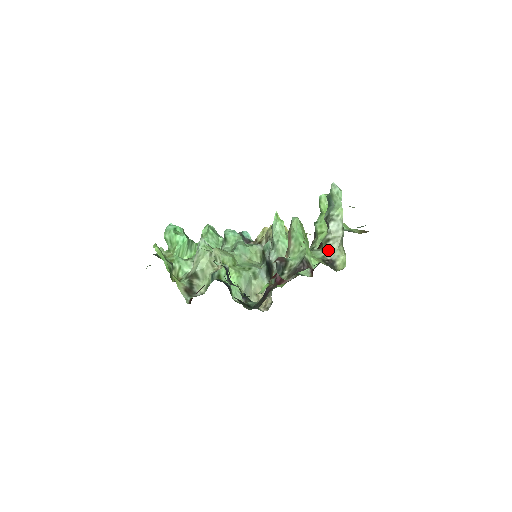
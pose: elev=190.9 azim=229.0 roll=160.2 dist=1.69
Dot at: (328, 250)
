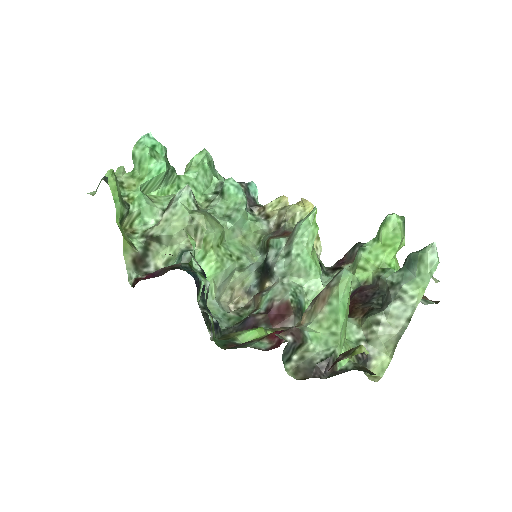
Dot at: (369, 336)
